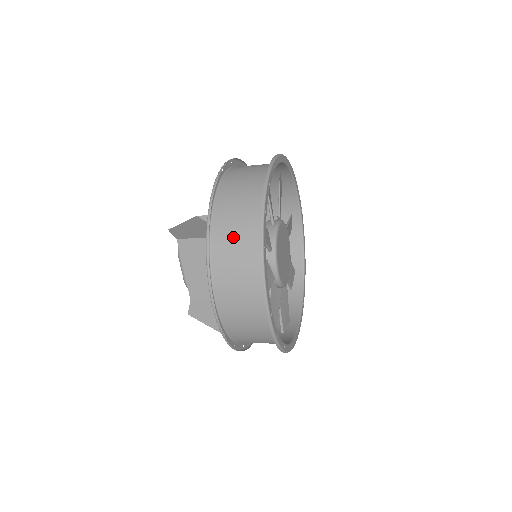
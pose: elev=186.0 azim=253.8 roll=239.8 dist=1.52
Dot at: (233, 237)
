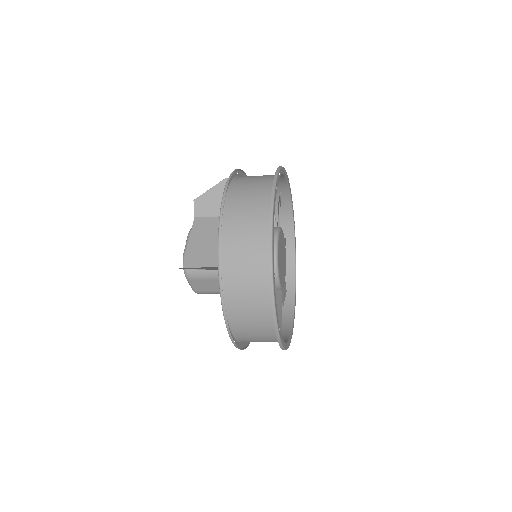
Dot at: (254, 177)
